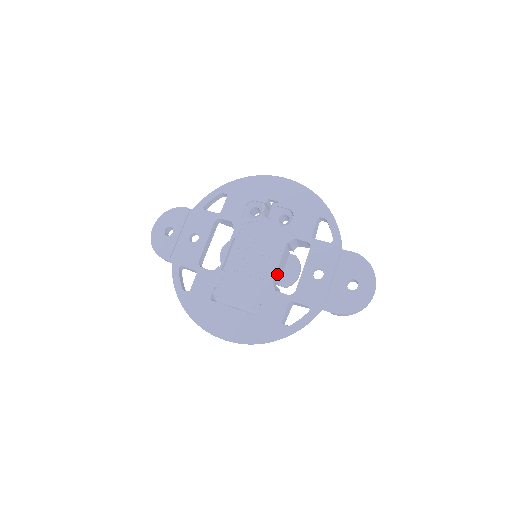
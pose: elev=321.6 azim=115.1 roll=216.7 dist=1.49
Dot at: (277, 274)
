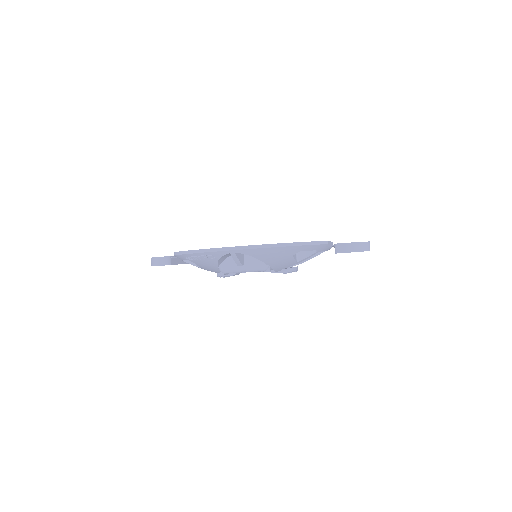
Dot at: occluded
